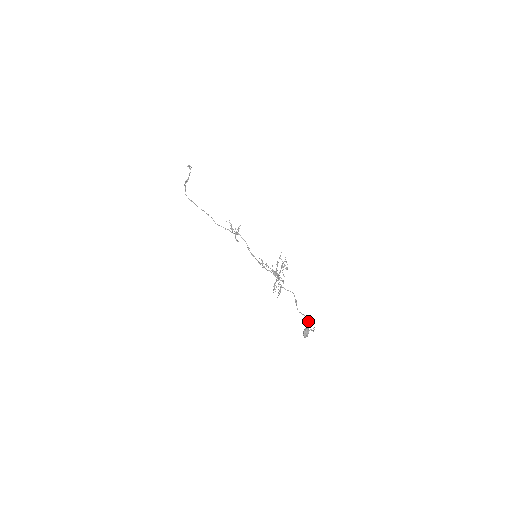
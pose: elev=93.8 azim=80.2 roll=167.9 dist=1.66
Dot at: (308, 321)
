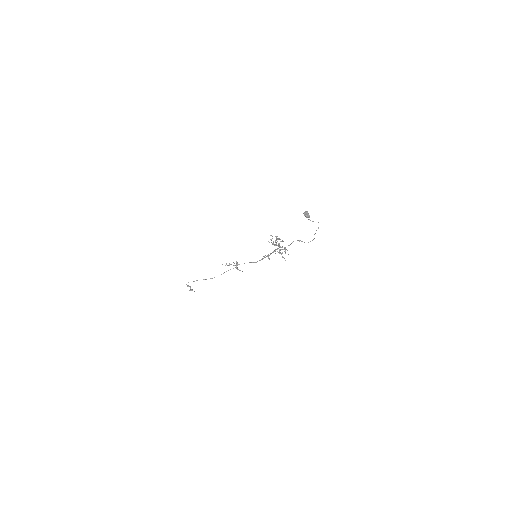
Dot at: occluded
